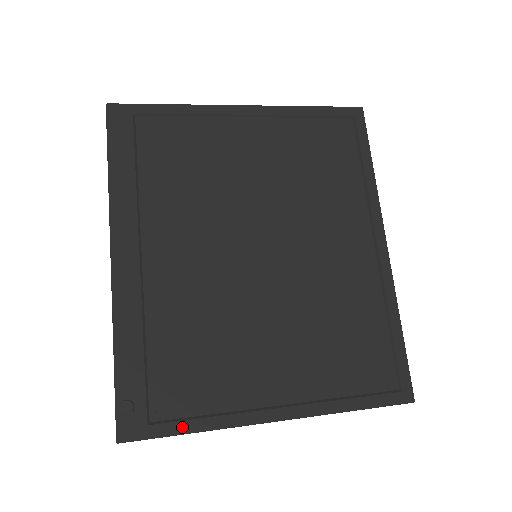
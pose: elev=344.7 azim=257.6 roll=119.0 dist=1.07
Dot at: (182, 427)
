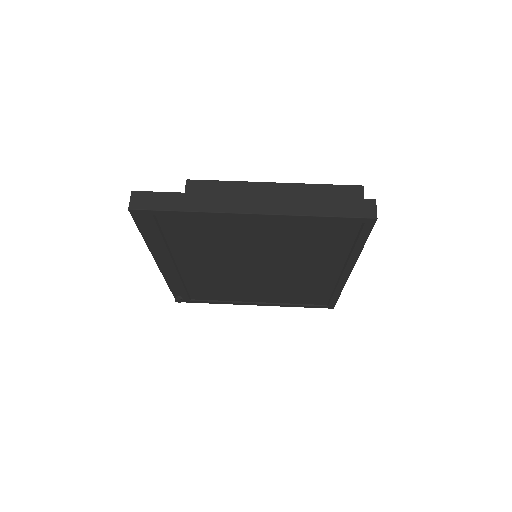
Dot at: (207, 302)
